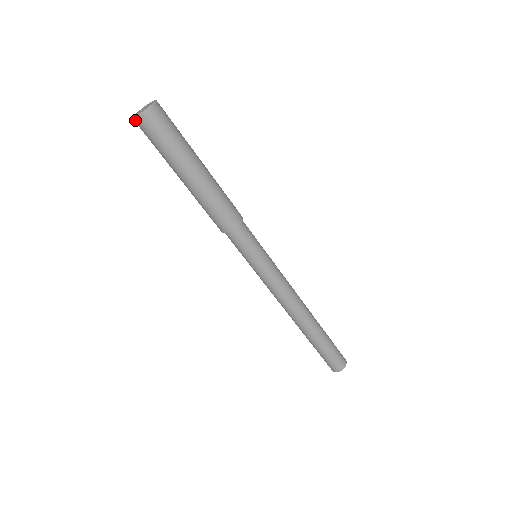
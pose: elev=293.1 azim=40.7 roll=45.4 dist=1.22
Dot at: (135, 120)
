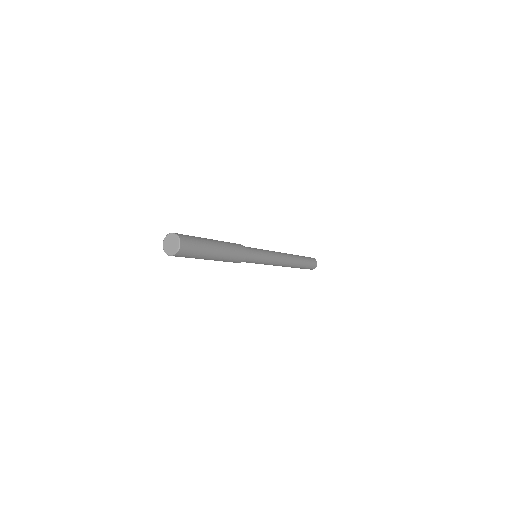
Dot at: occluded
